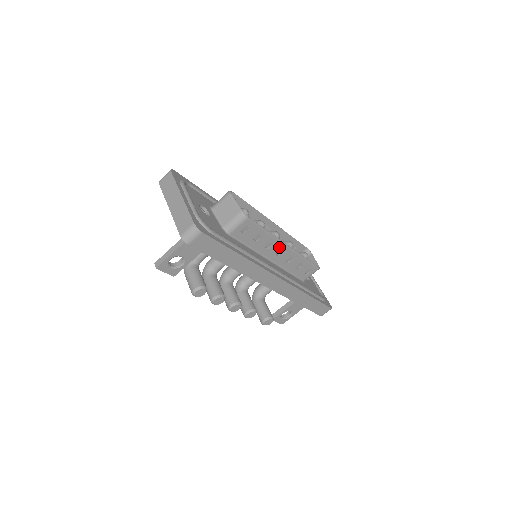
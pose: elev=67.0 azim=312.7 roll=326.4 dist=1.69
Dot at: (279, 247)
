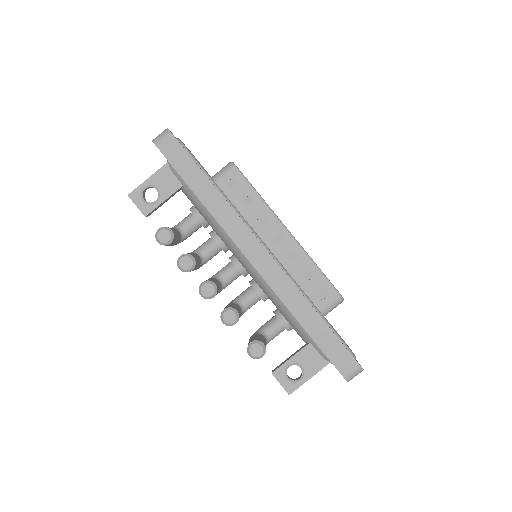
Dot at: (277, 228)
